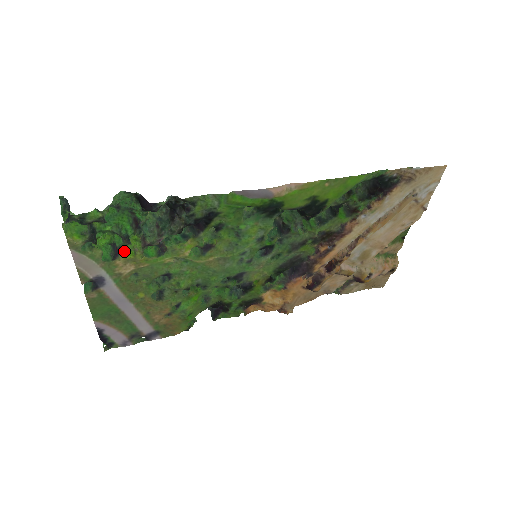
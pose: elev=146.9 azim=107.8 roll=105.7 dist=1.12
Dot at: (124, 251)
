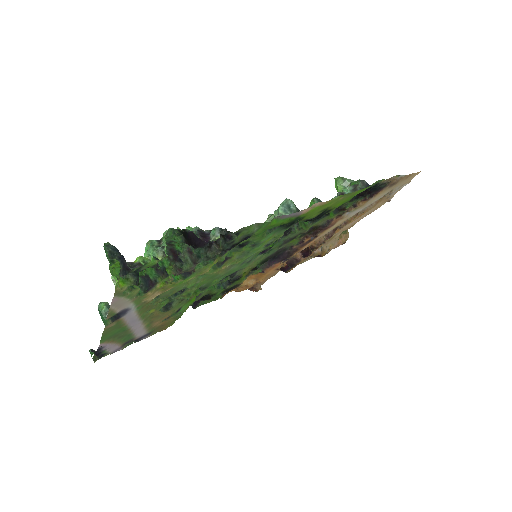
Dot at: (158, 283)
